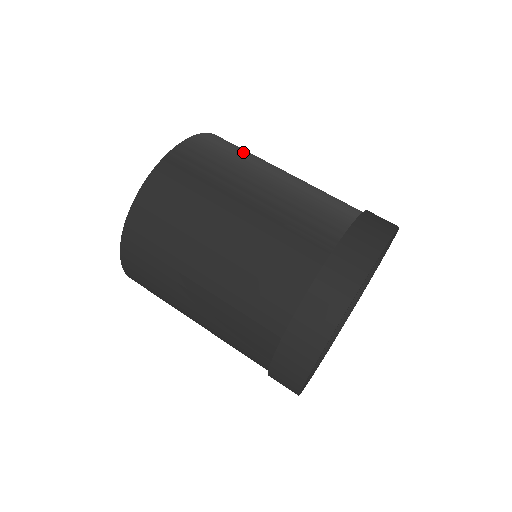
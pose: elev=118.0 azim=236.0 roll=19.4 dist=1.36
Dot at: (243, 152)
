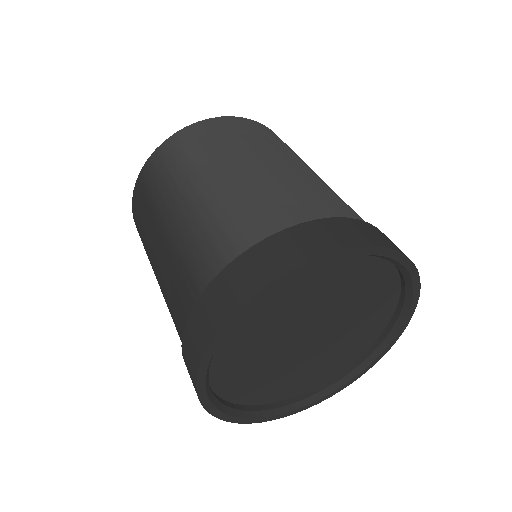
Dot at: (201, 150)
